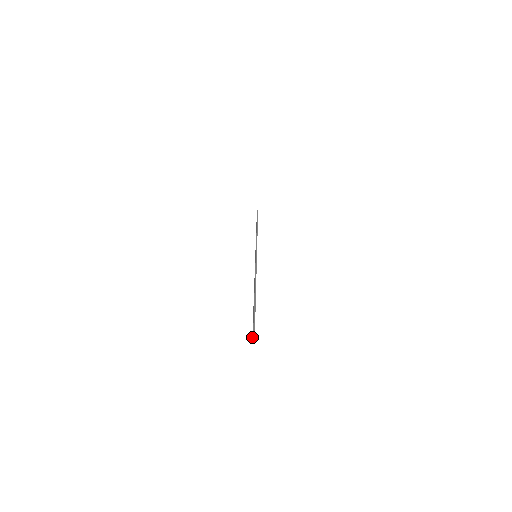
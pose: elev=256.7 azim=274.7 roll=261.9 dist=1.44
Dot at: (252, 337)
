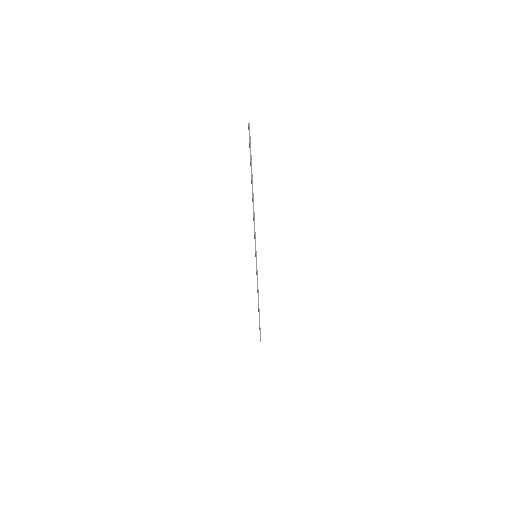
Dot at: occluded
